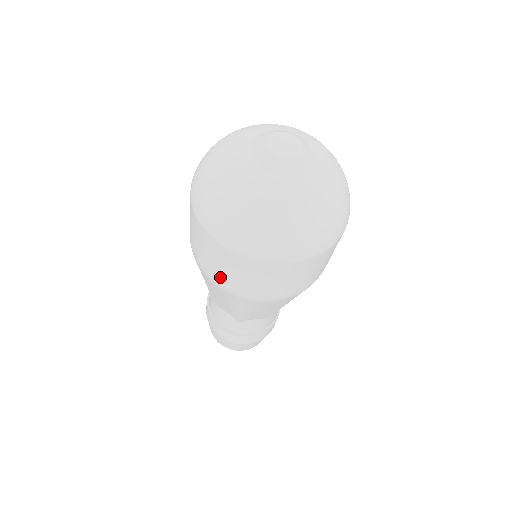
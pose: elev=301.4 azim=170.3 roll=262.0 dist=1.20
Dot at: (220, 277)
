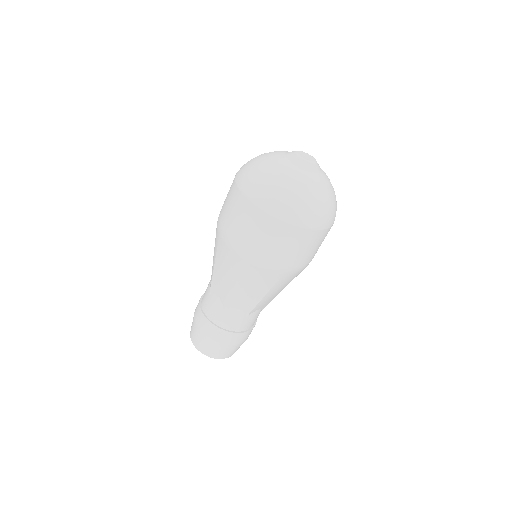
Dot at: (274, 256)
